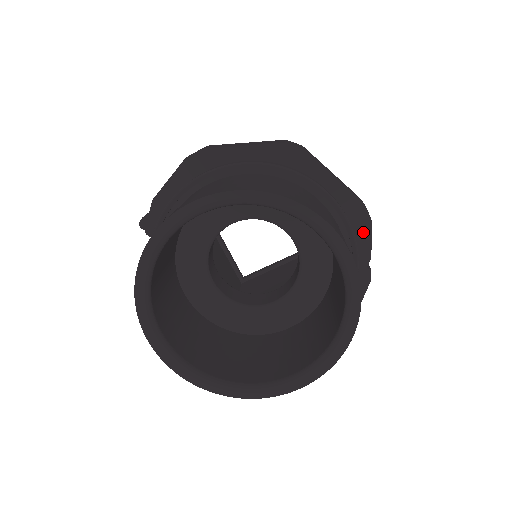
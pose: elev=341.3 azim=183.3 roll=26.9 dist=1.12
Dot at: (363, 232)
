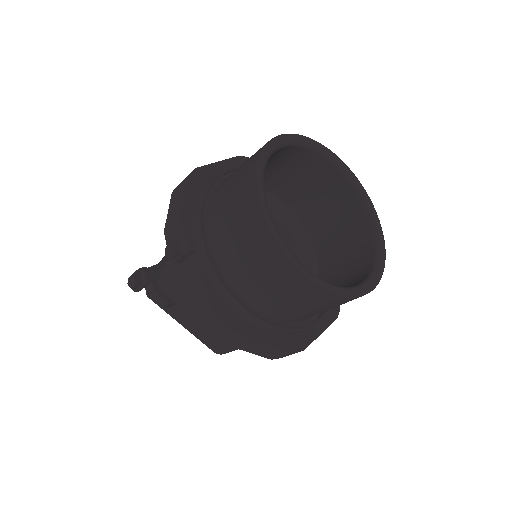
Dot at: occluded
